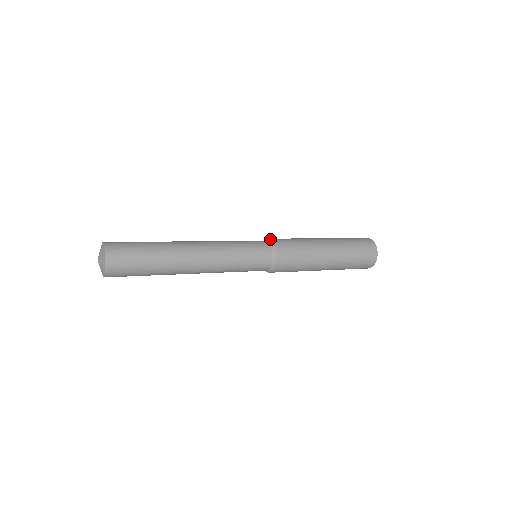
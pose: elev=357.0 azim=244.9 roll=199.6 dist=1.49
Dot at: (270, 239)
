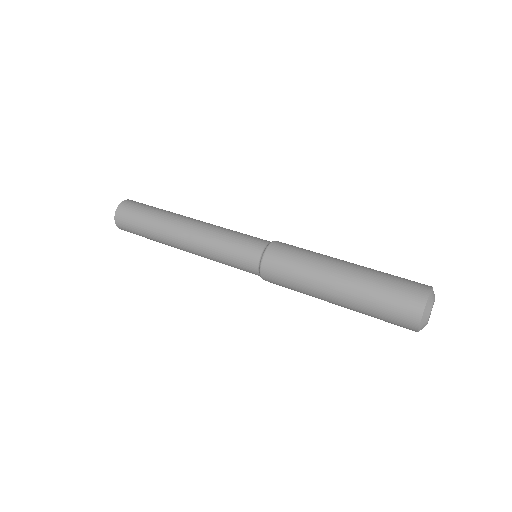
Dot at: (264, 253)
